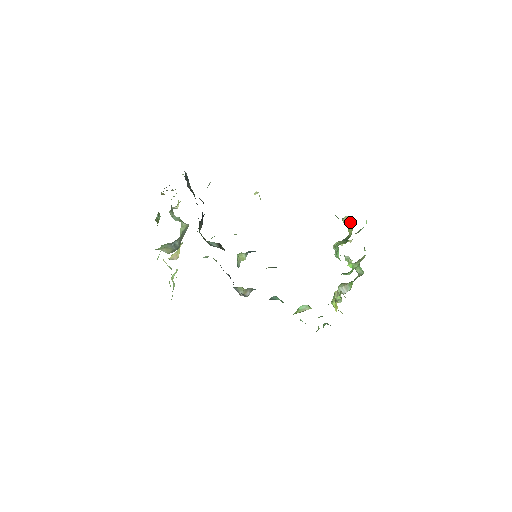
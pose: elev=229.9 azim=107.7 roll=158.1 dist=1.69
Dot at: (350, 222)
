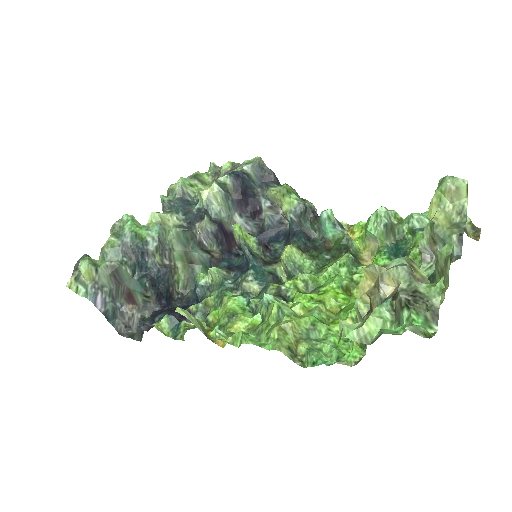
Dot at: occluded
